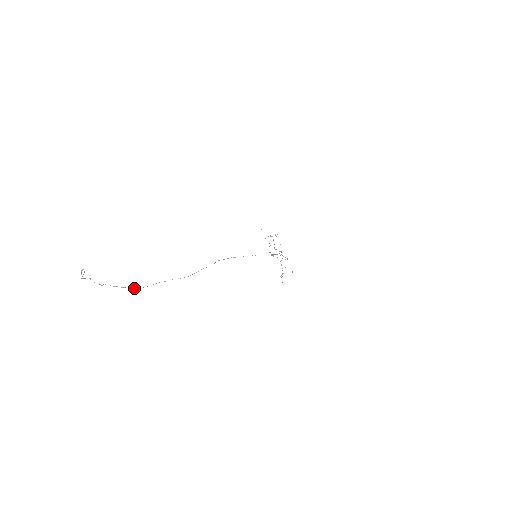
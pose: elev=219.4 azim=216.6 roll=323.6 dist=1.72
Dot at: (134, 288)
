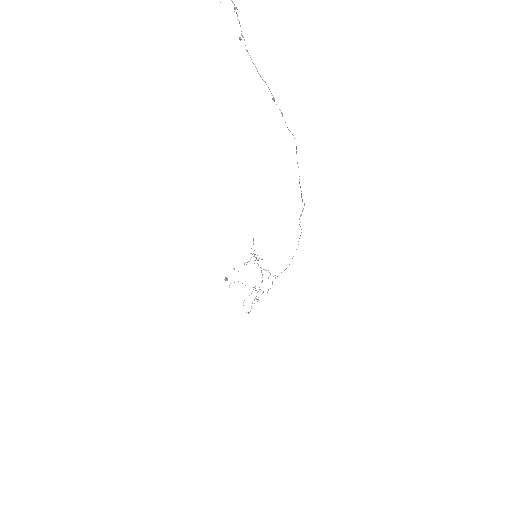
Dot at: (274, 99)
